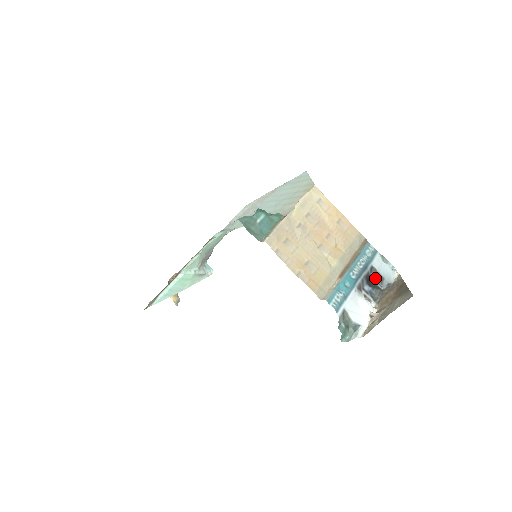
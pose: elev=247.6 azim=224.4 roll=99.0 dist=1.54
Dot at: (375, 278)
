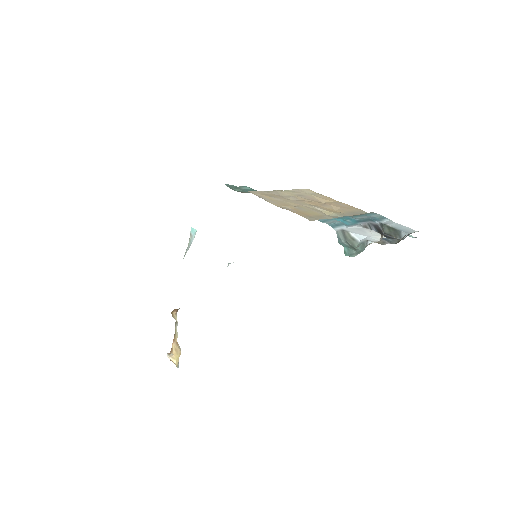
Dot at: (390, 234)
